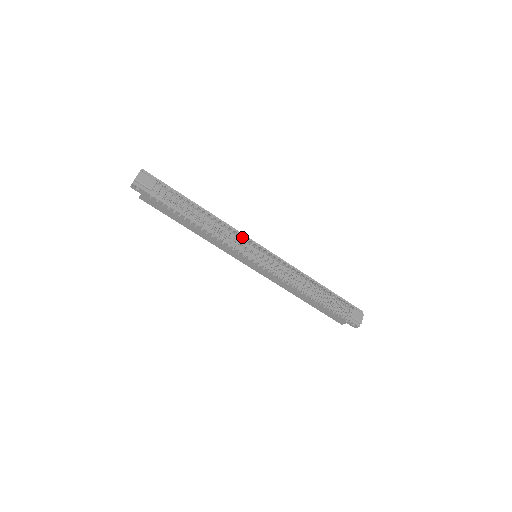
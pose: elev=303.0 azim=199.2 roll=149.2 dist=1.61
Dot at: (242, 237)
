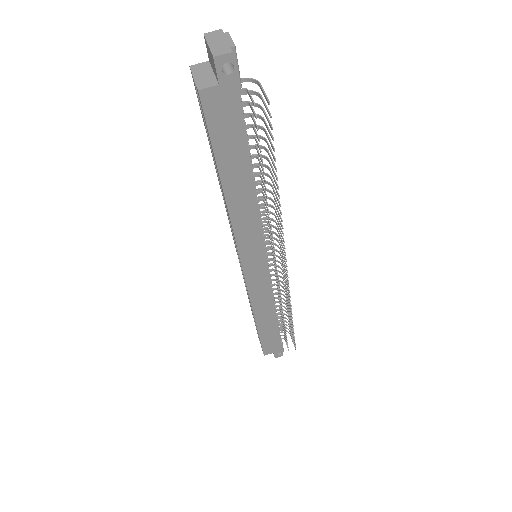
Dot at: occluded
